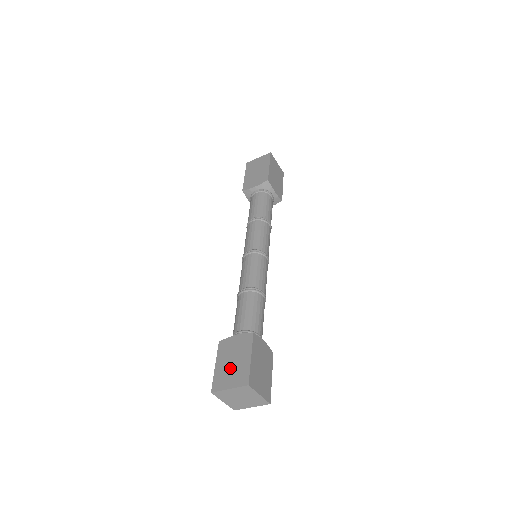
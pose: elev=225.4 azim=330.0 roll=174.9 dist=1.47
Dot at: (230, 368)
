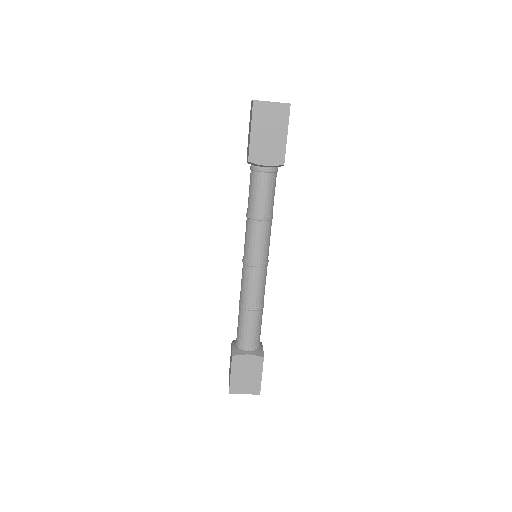
Dot at: occluded
